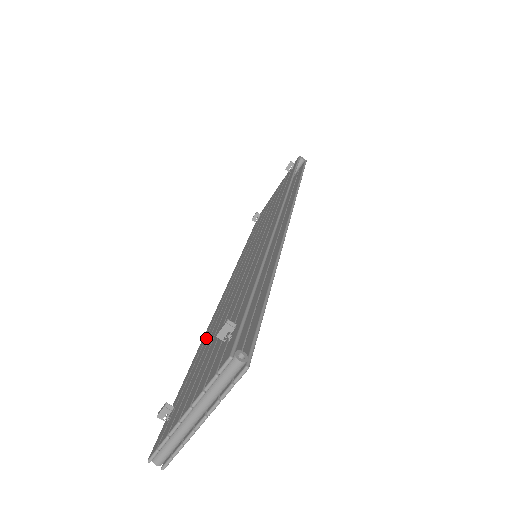
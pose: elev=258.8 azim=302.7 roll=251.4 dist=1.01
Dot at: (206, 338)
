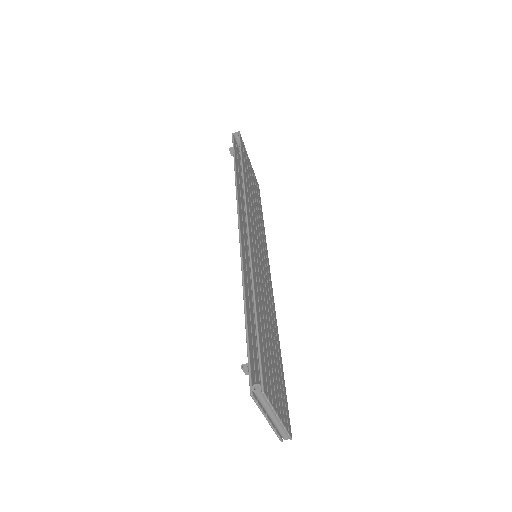
Dot at: occluded
